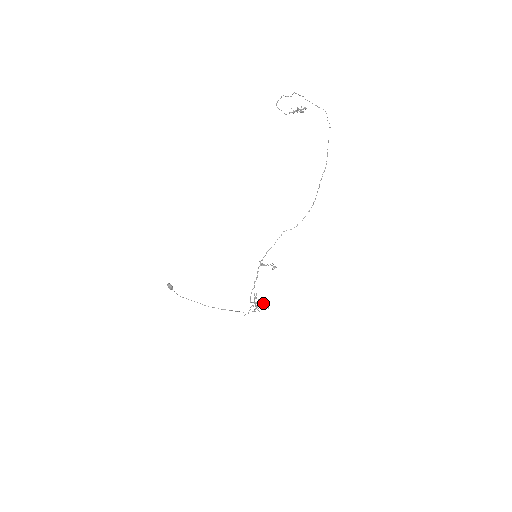
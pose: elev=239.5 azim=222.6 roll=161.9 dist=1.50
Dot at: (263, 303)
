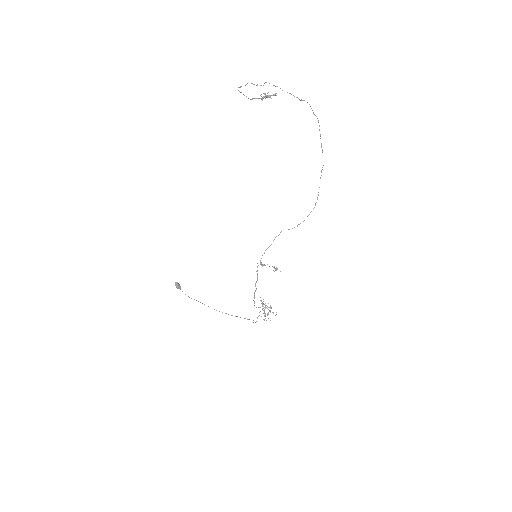
Dot at: (270, 310)
